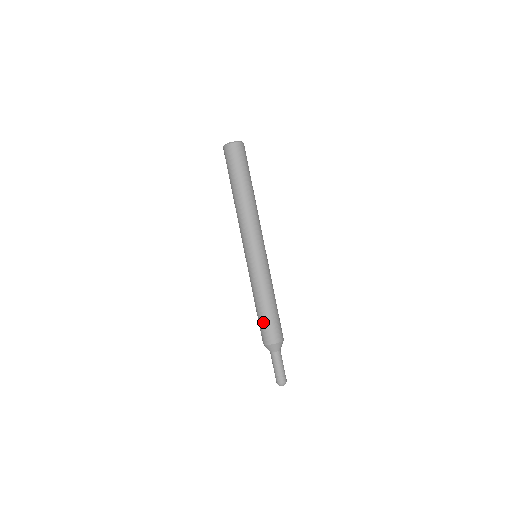
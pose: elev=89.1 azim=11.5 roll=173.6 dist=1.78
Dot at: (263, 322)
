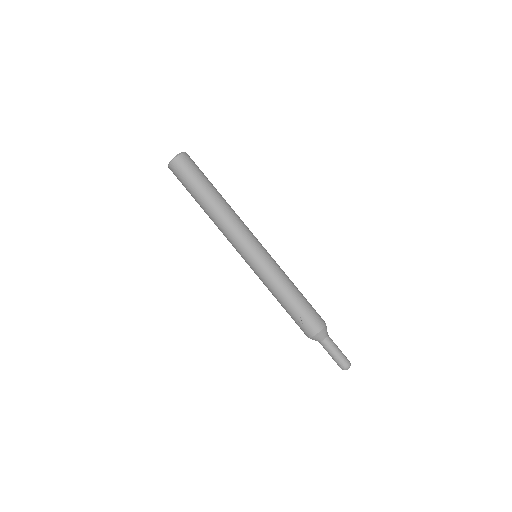
Dot at: (293, 319)
